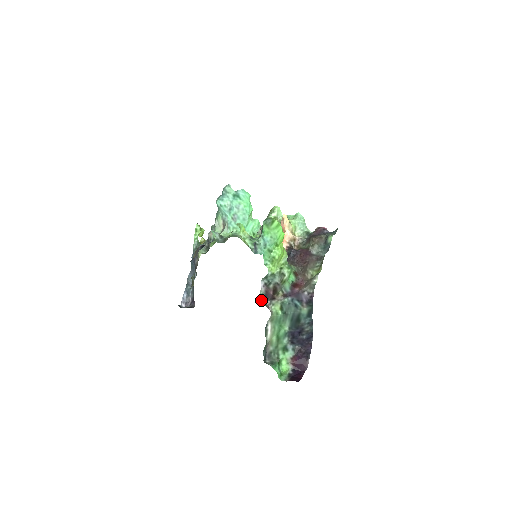
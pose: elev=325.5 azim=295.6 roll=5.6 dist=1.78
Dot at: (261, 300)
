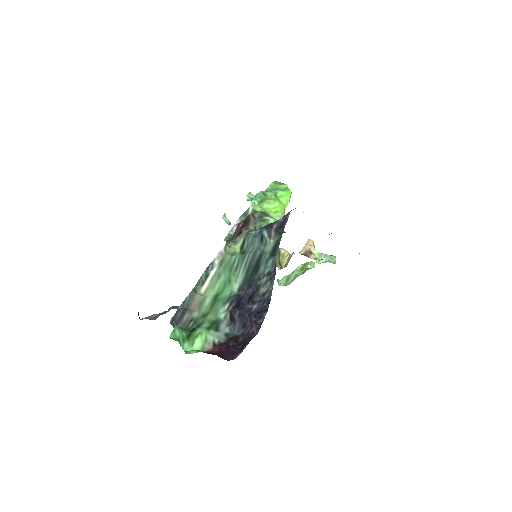
Dot at: (225, 240)
